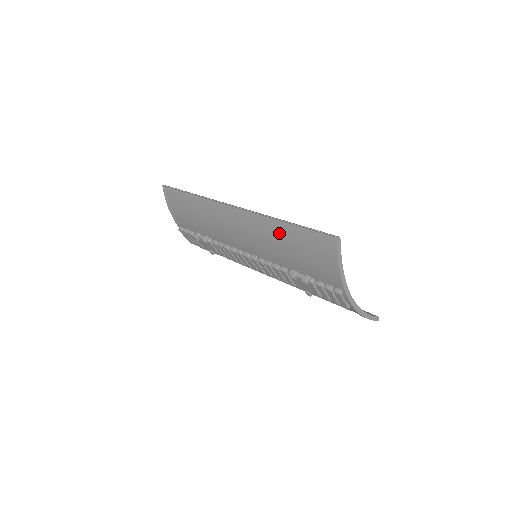
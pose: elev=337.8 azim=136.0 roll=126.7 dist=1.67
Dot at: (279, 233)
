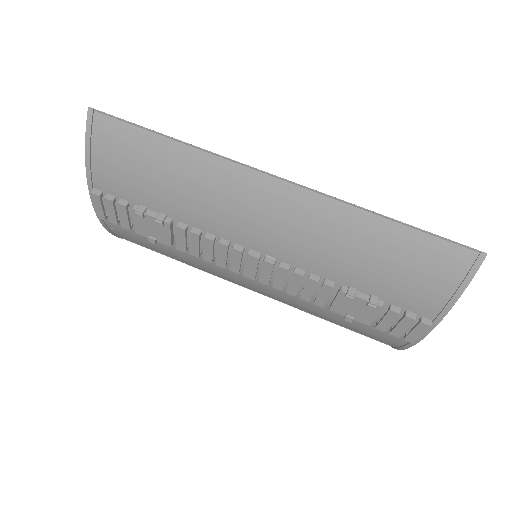
Dot at: (365, 233)
